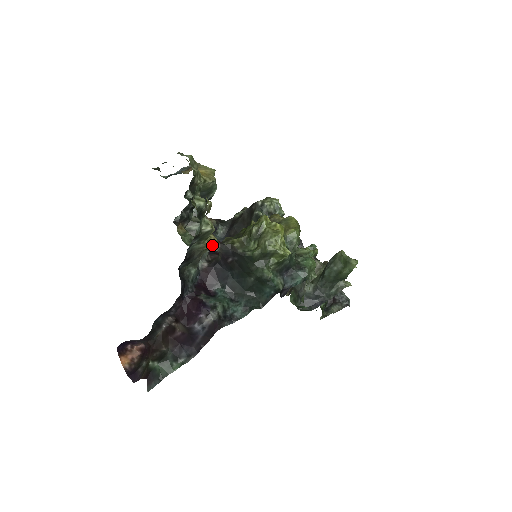
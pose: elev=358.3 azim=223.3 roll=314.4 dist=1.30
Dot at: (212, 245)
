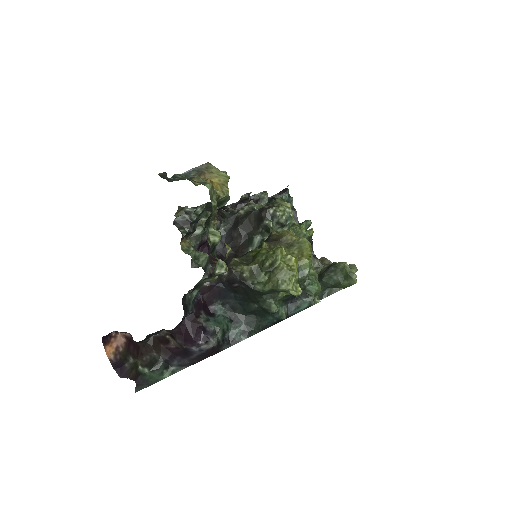
Dot at: occluded
